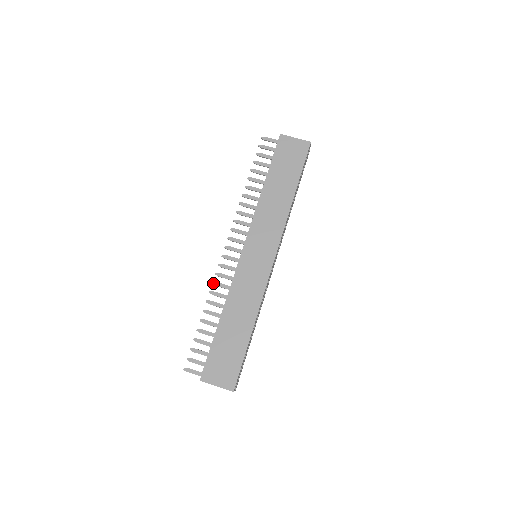
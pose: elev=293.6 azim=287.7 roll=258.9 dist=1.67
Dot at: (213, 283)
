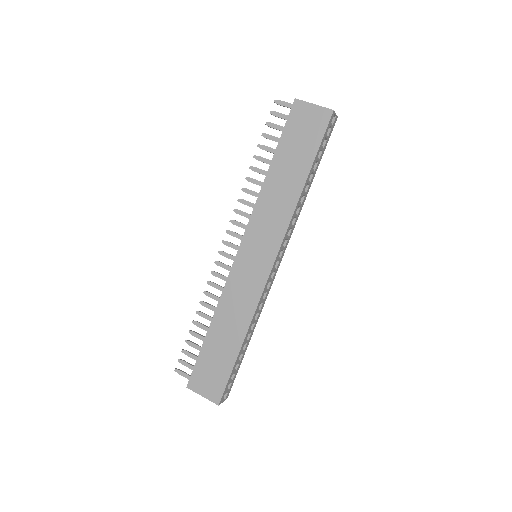
Dot at: (208, 283)
